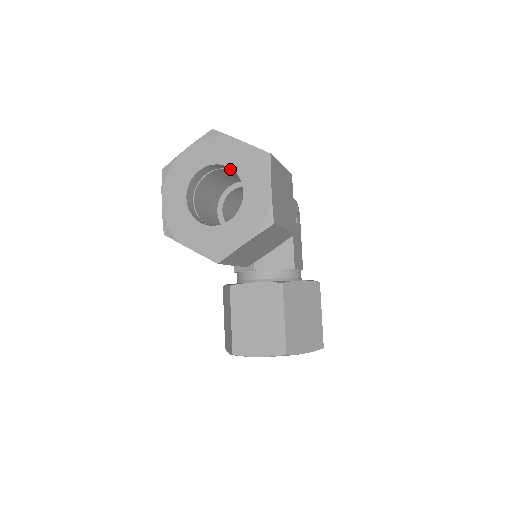
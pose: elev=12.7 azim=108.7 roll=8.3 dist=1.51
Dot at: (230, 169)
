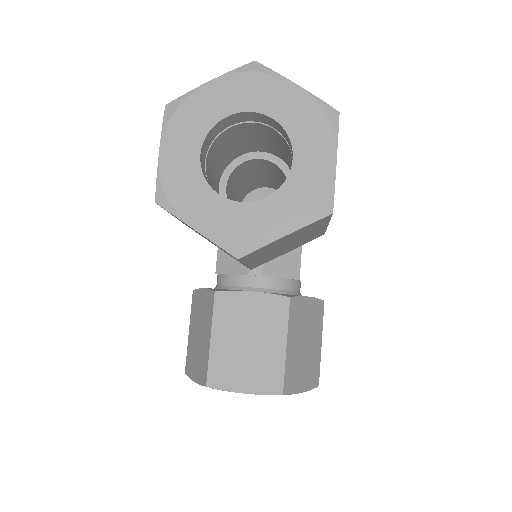
Dot at: (268, 125)
